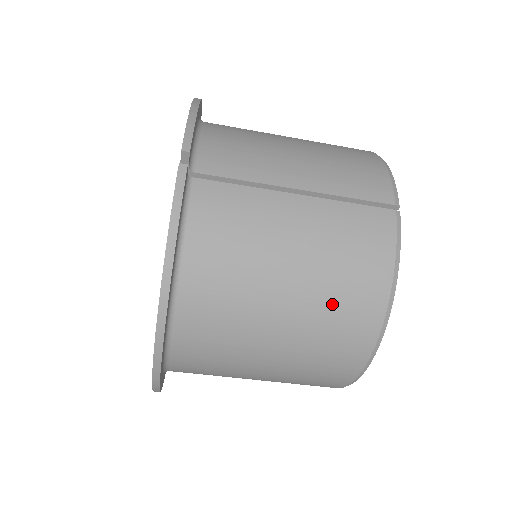
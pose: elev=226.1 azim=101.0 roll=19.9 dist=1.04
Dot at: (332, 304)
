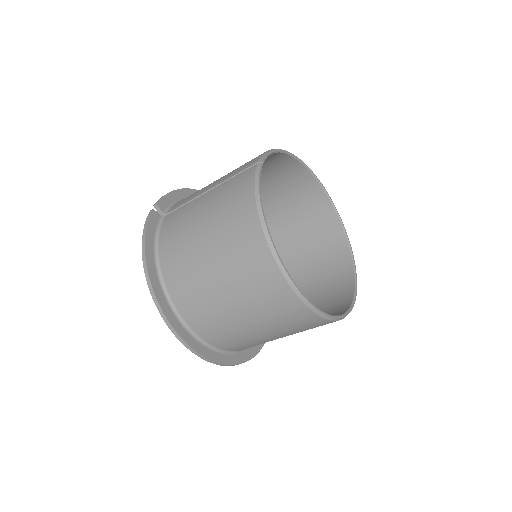
Dot at: (229, 233)
